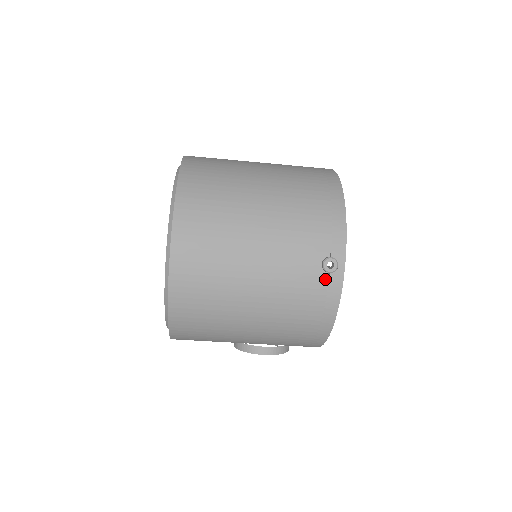
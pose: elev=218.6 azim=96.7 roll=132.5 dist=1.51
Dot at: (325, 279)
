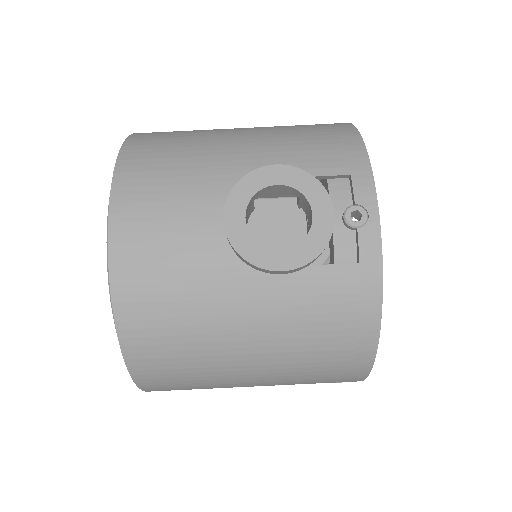
Dot at: occluded
